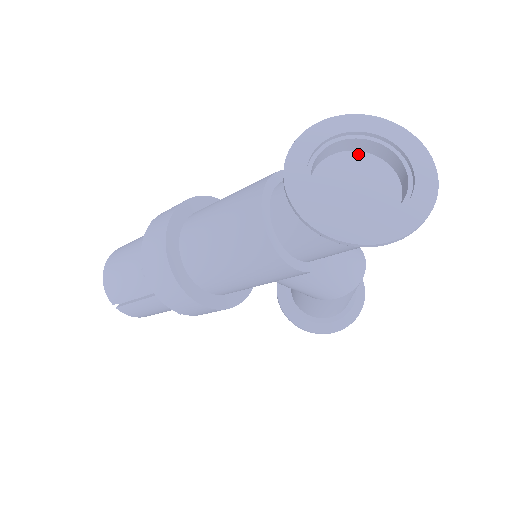
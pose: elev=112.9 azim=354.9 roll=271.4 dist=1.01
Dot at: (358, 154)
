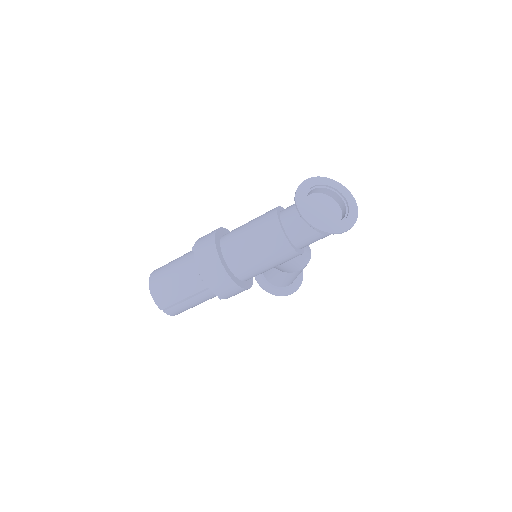
Dot at: (318, 194)
